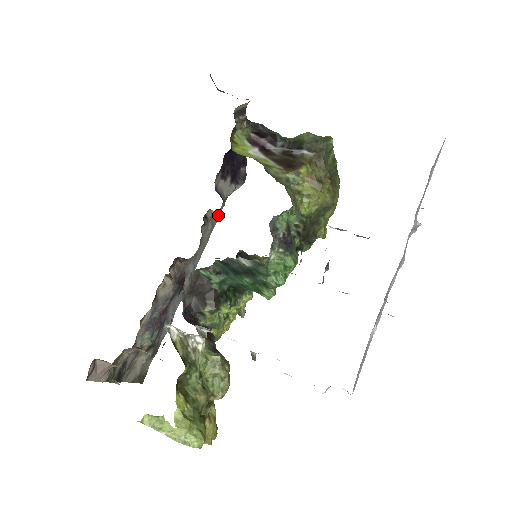
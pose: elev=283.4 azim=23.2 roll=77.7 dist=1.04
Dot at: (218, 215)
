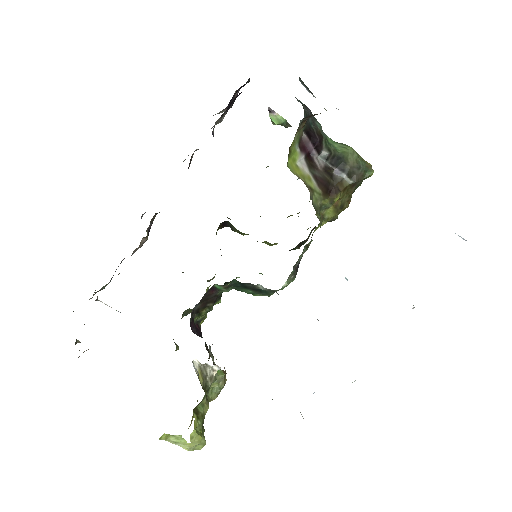
Dot at: occluded
